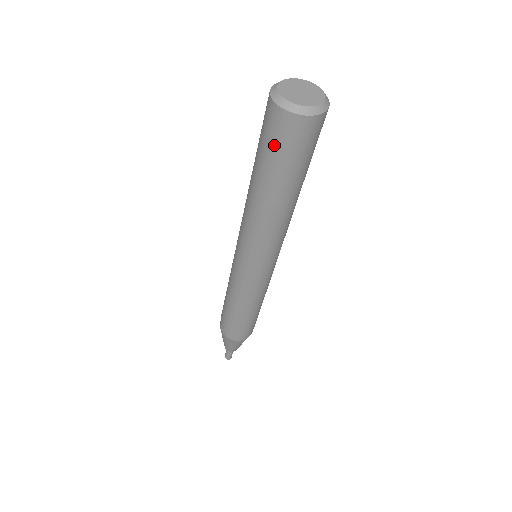
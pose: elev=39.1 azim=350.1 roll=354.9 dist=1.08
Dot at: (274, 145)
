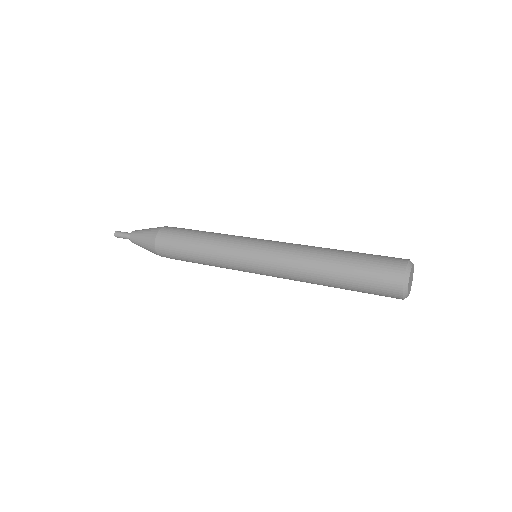
Dot at: (374, 280)
